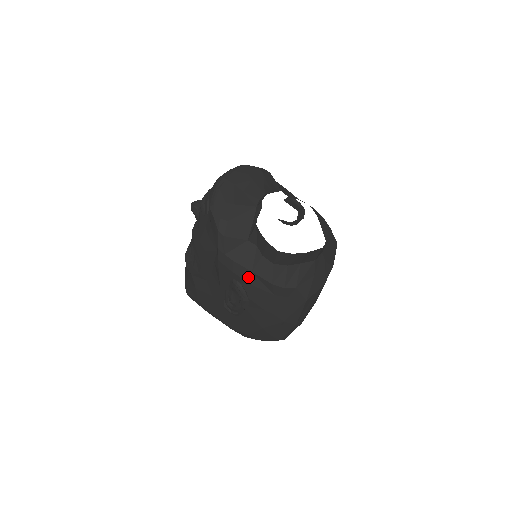
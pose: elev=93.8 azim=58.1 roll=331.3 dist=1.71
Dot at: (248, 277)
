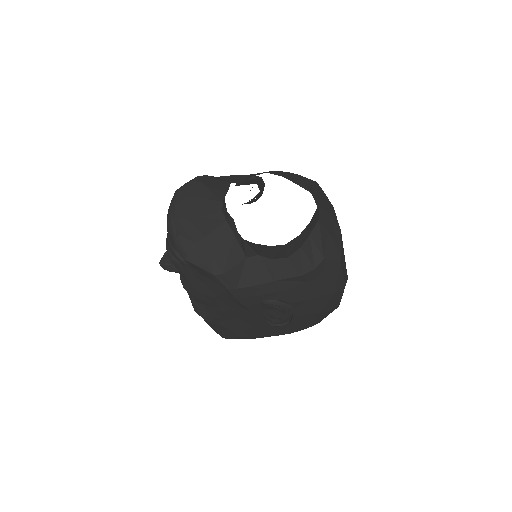
Dot at: (274, 288)
